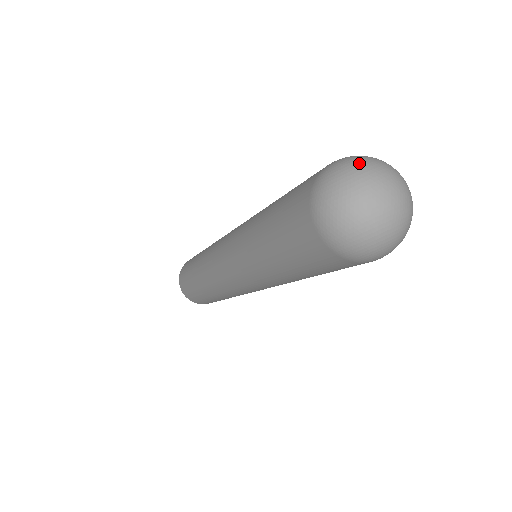
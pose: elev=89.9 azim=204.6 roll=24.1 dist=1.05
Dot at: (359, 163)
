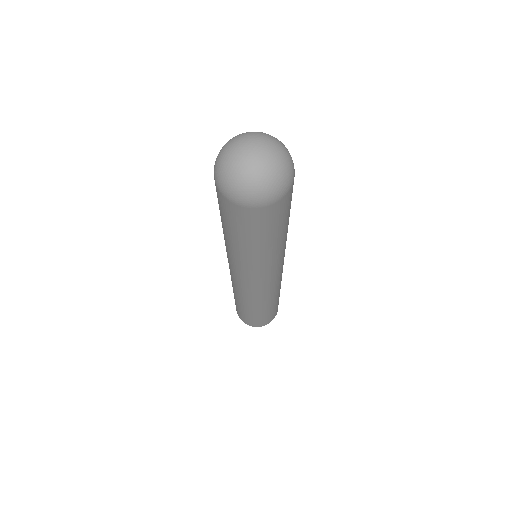
Dot at: (228, 143)
